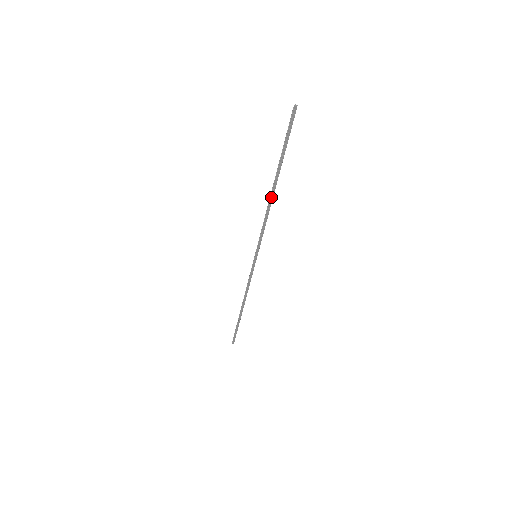
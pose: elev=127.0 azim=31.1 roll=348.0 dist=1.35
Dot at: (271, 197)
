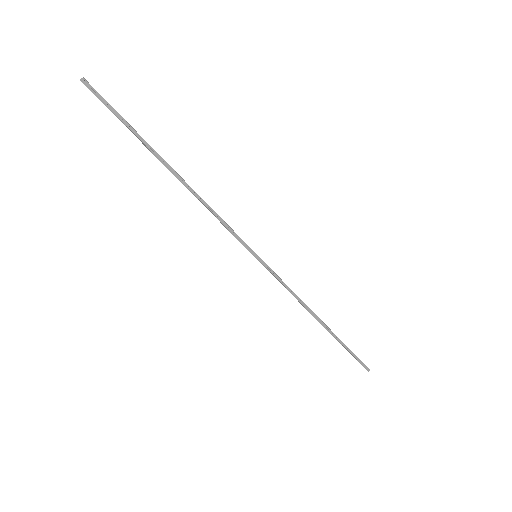
Dot at: (183, 184)
